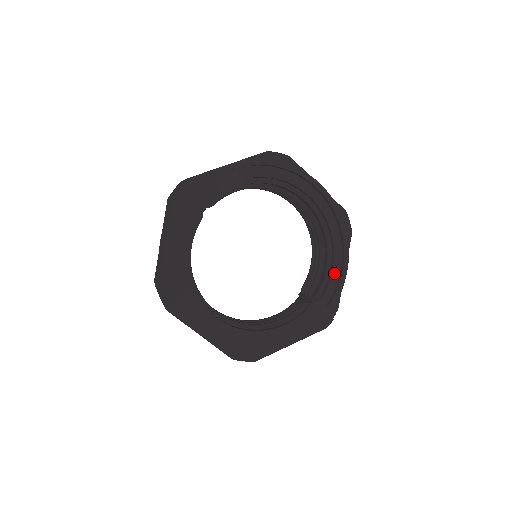
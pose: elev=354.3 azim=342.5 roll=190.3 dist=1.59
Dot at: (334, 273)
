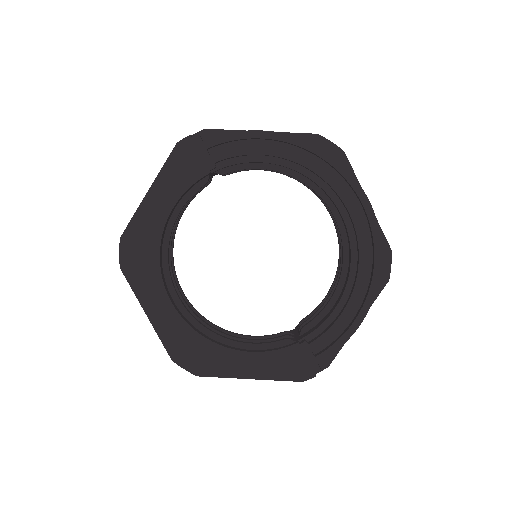
Dot at: (341, 320)
